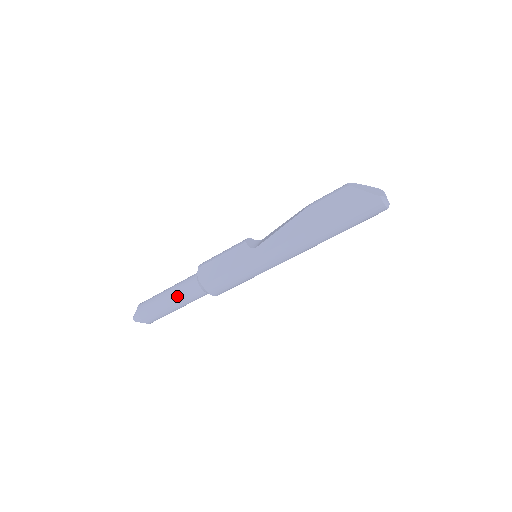
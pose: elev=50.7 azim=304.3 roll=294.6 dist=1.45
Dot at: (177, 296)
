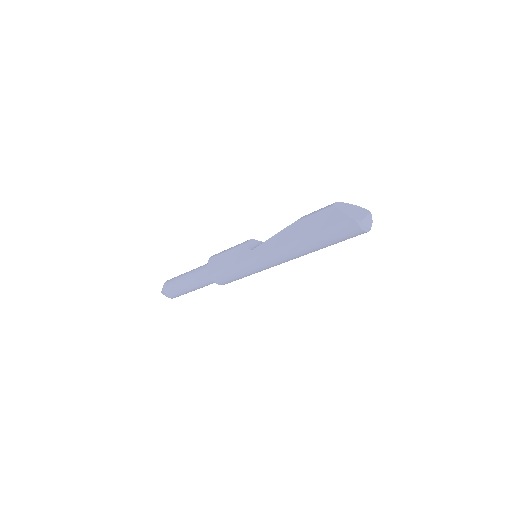
Dot at: (192, 280)
